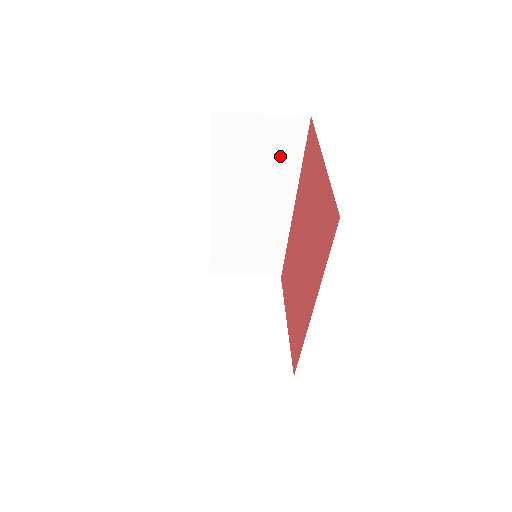
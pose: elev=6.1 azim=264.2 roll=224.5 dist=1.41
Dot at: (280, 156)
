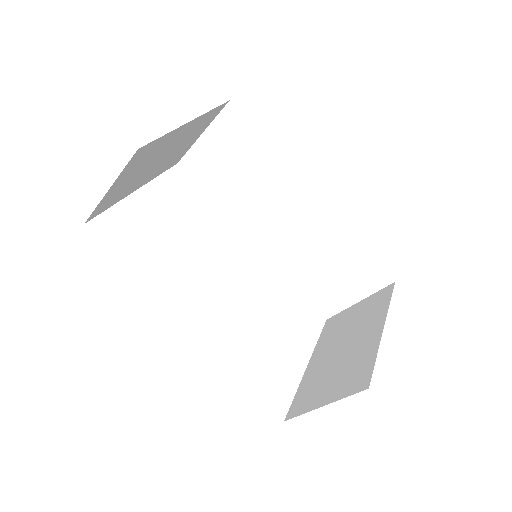
Dot at: (248, 154)
